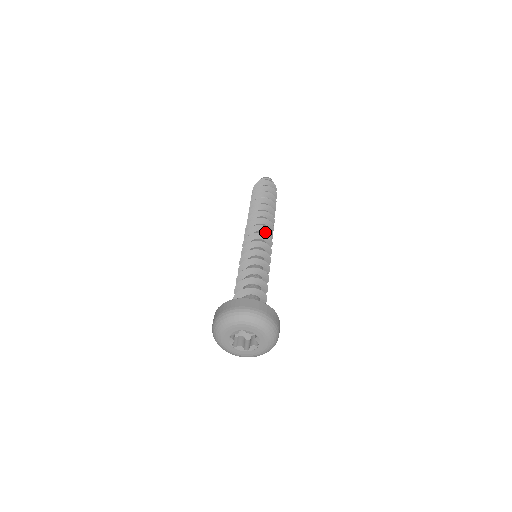
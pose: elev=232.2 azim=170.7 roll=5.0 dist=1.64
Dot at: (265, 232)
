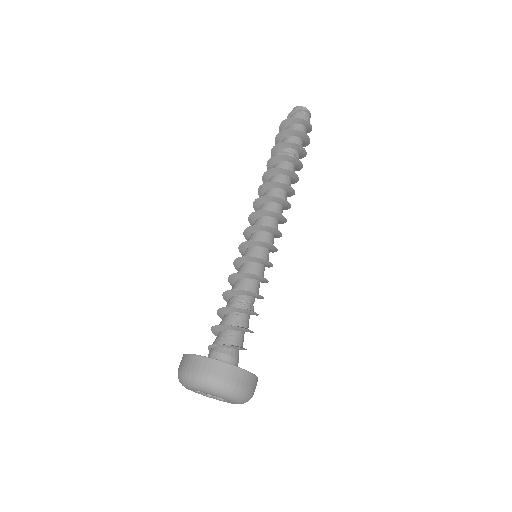
Dot at: (270, 216)
